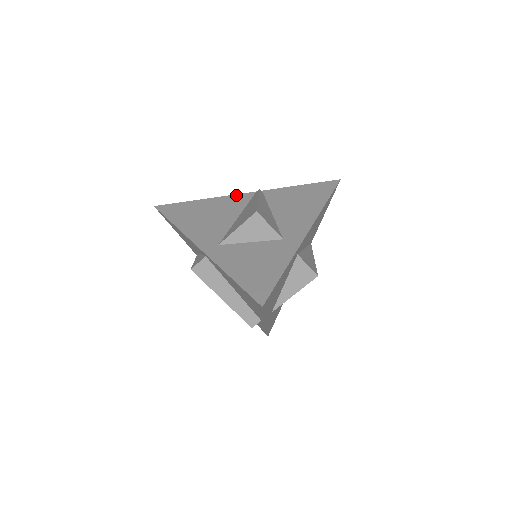
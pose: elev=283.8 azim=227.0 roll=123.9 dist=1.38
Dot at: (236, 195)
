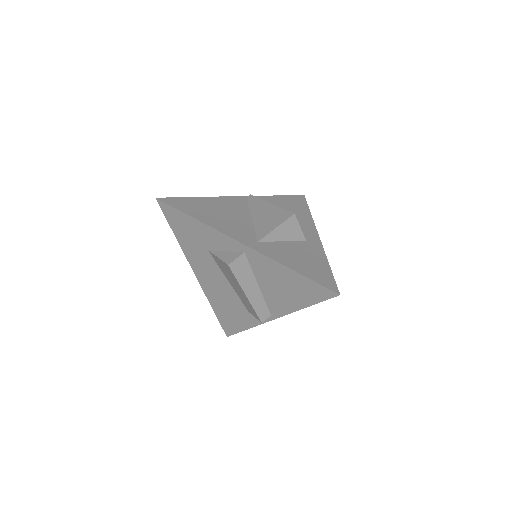
Dot at: (231, 197)
